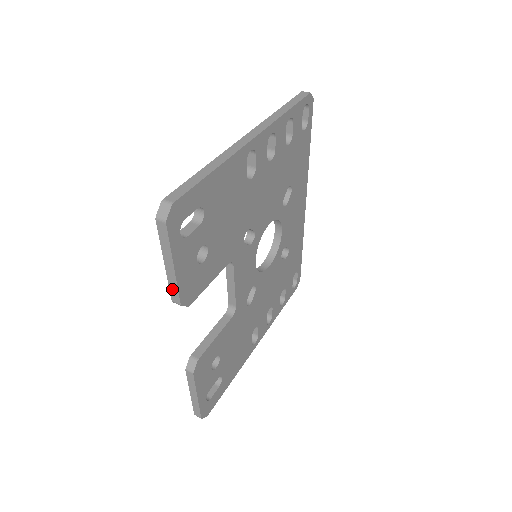
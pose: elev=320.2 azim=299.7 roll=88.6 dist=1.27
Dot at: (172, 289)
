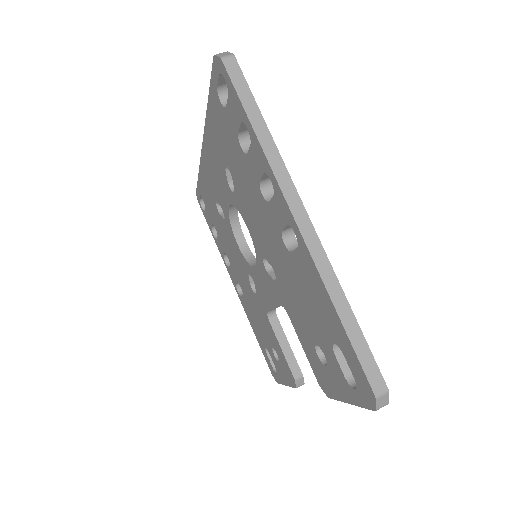
Dot at: occluded
